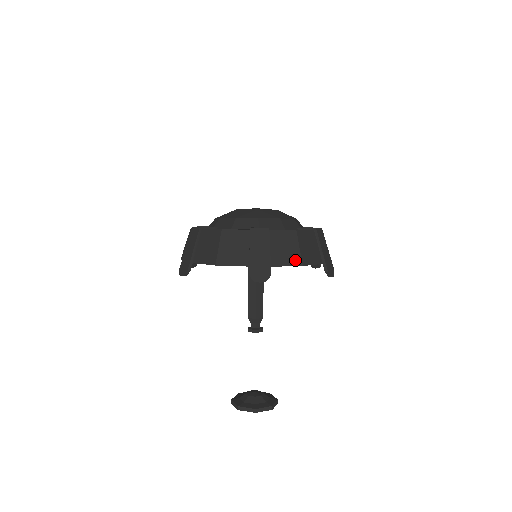
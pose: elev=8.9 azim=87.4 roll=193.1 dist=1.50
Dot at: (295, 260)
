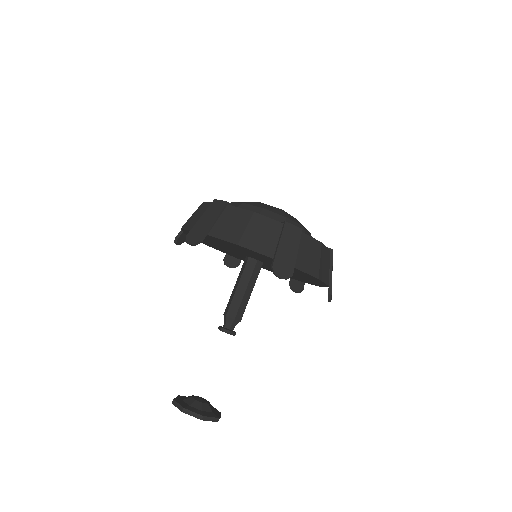
Dot at: (314, 270)
